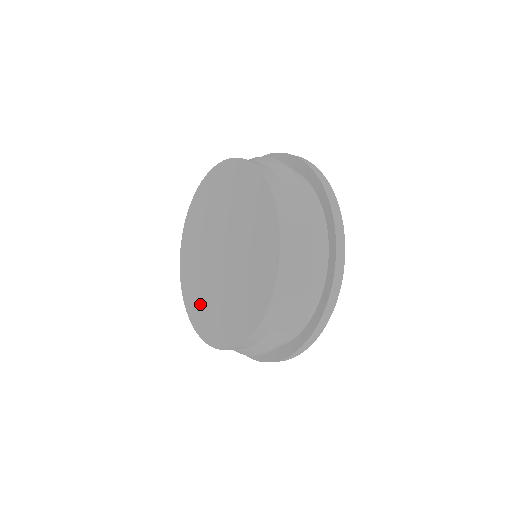
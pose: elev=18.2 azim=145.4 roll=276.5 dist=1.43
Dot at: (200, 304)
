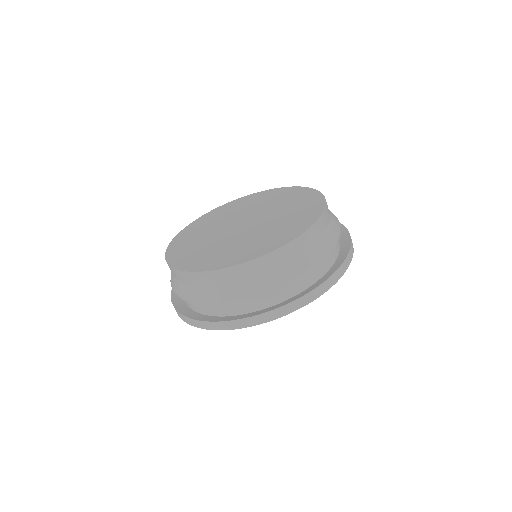
Dot at: (196, 253)
